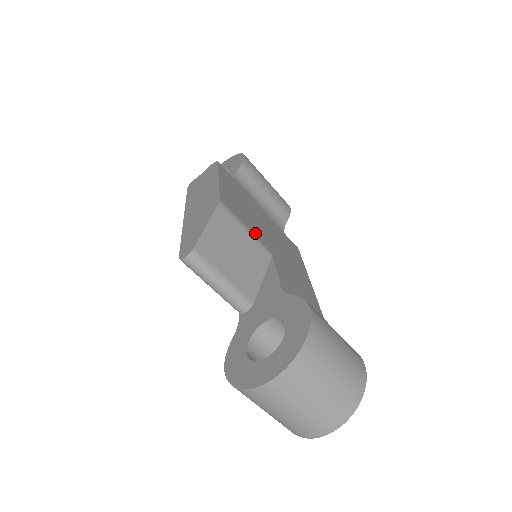
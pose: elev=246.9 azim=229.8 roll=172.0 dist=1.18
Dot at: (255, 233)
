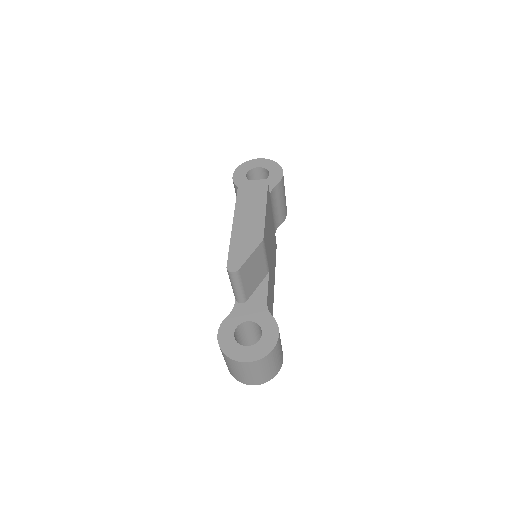
Dot at: occluded
